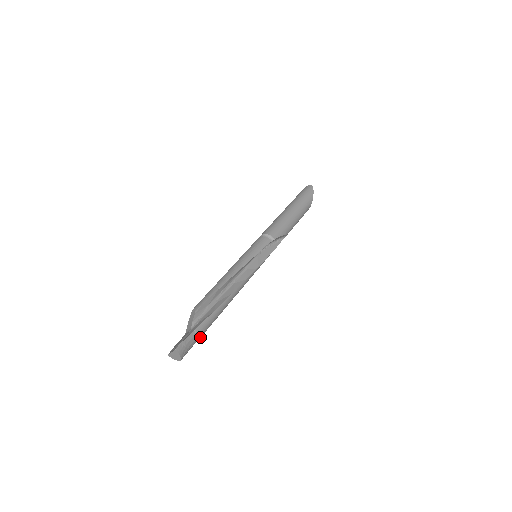
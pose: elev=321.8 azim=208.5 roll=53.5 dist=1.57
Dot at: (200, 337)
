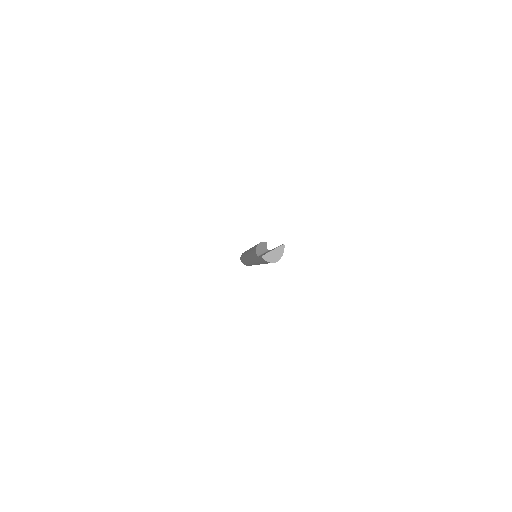
Dot at: occluded
